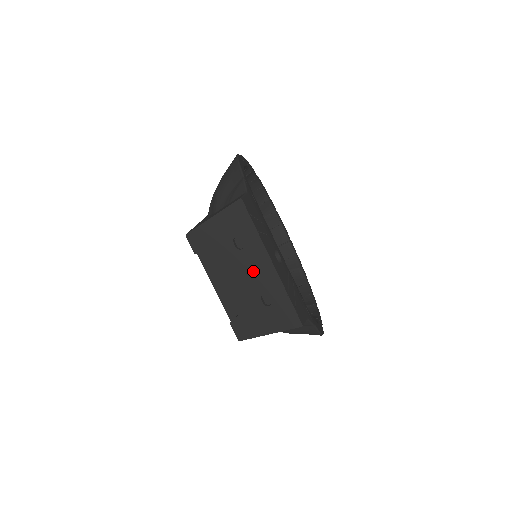
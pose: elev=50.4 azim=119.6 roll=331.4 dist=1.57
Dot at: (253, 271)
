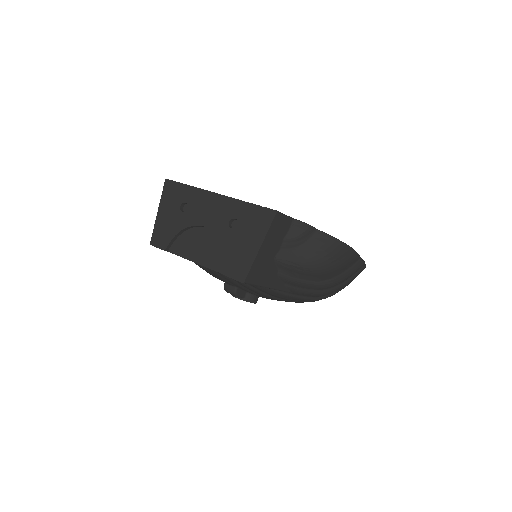
Dot at: (209, 215)
